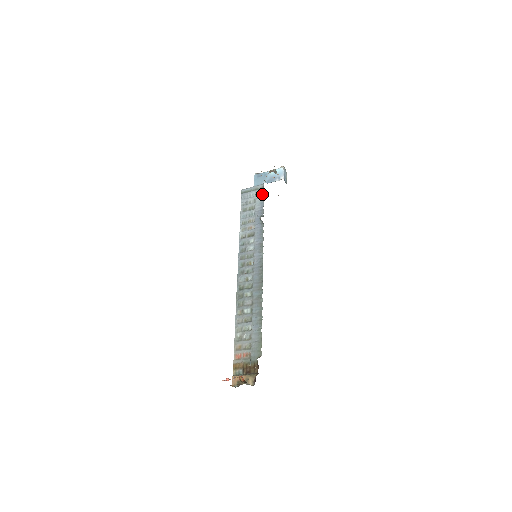
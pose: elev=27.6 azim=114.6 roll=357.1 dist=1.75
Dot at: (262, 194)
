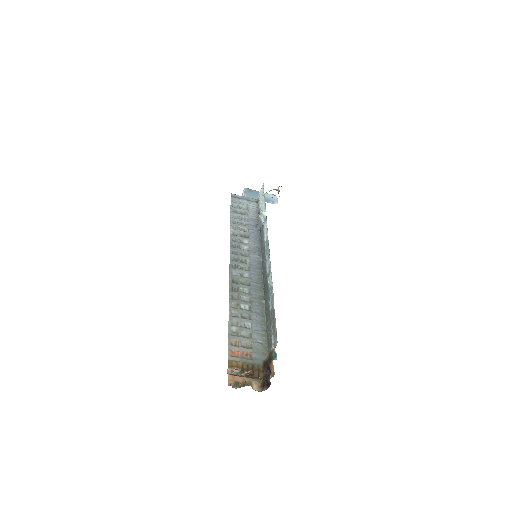
Dot at: (256, 206)
